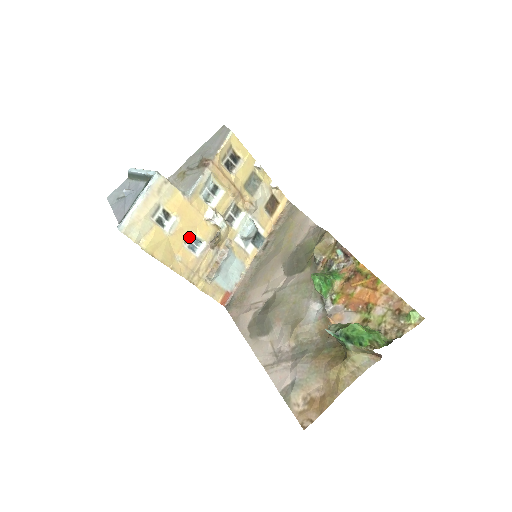
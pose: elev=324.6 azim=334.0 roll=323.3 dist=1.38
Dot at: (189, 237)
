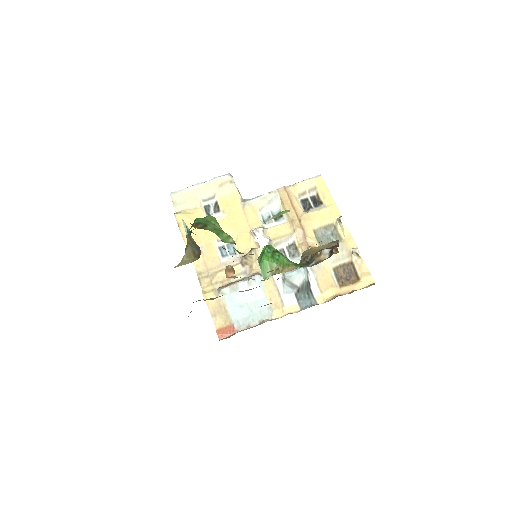
Dot at: occluded
